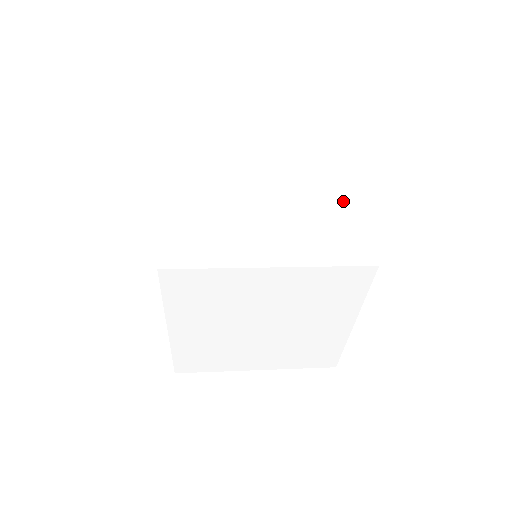
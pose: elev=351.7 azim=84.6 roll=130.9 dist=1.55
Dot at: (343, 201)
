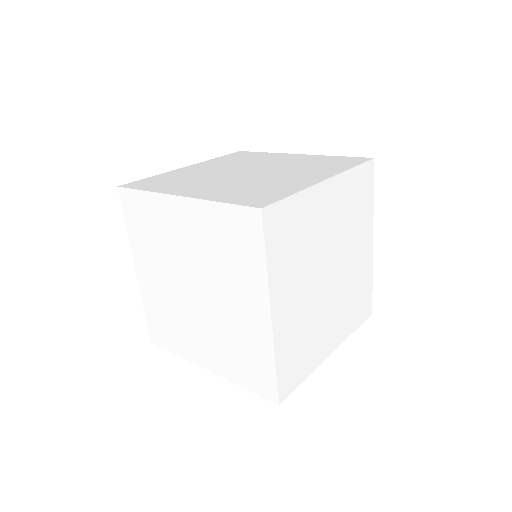
Dot at: (367, 256)
